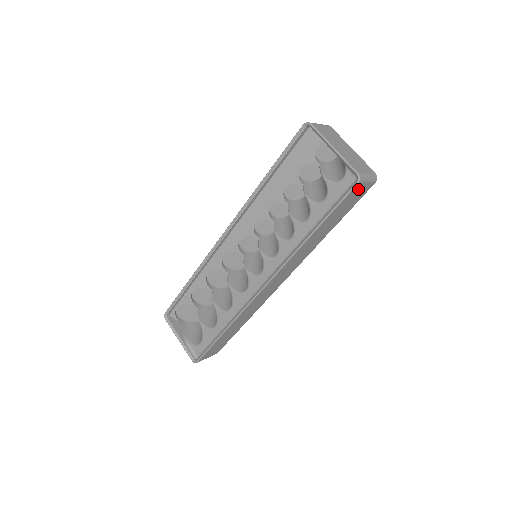
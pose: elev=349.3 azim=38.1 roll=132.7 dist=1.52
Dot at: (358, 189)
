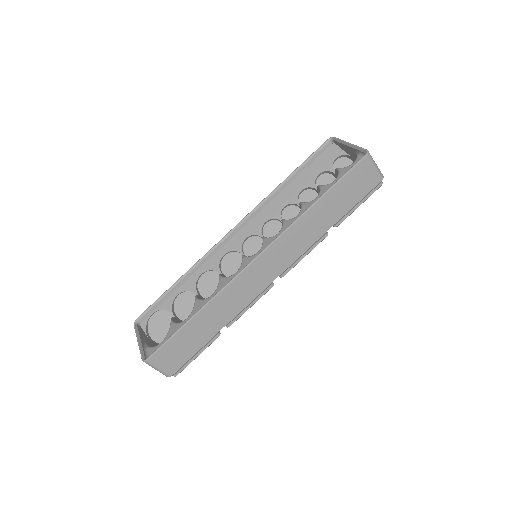
Dot at: (366, 169)
